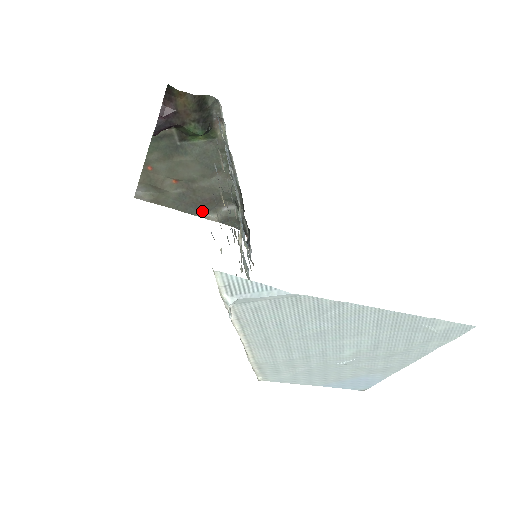
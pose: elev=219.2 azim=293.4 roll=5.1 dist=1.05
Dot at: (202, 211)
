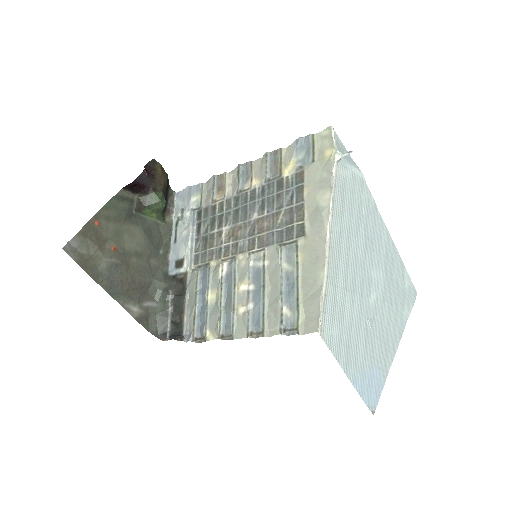
Dot at: (124, 297)
